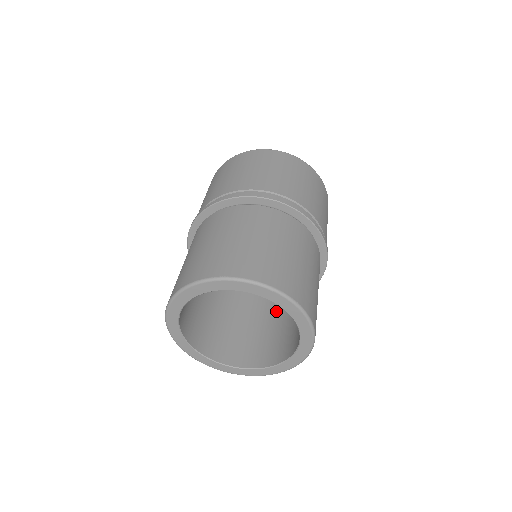
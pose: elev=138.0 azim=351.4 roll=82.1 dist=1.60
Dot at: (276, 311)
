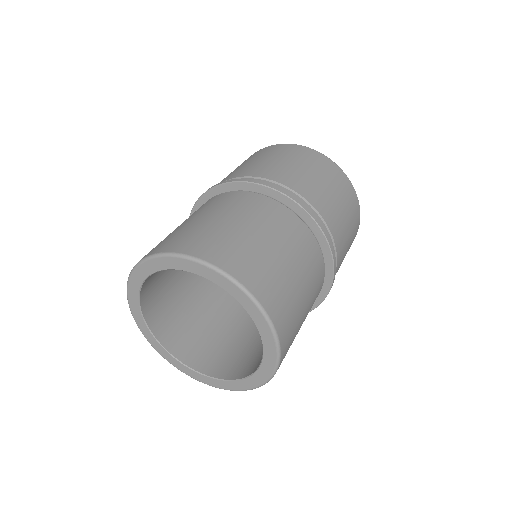
Dot at: (226, 313)
